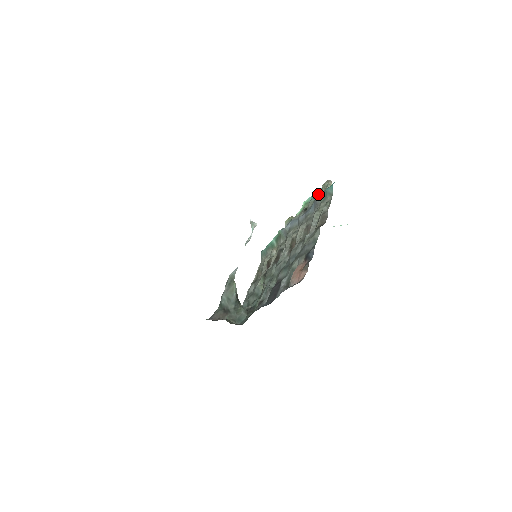
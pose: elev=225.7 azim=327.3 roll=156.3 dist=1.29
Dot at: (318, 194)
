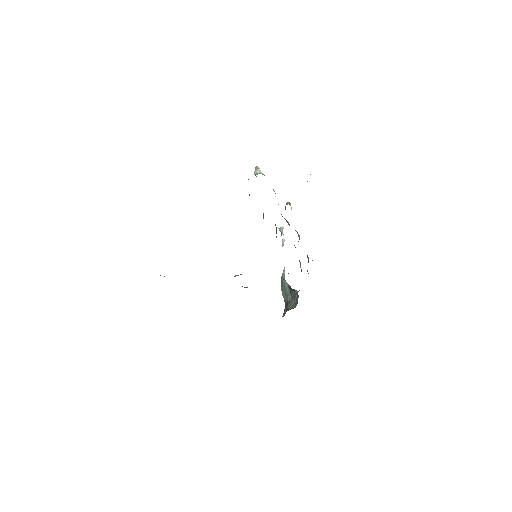
Dot at: occluded
